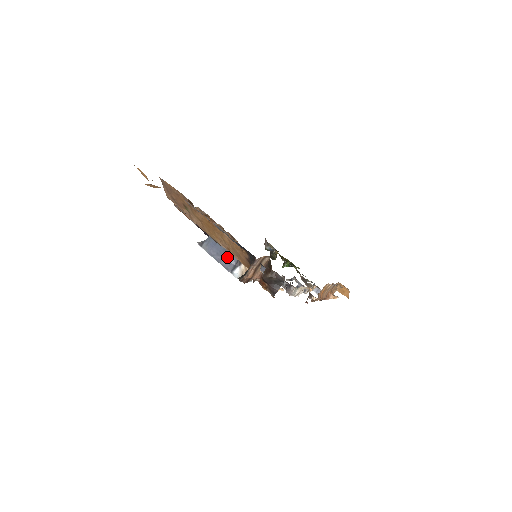
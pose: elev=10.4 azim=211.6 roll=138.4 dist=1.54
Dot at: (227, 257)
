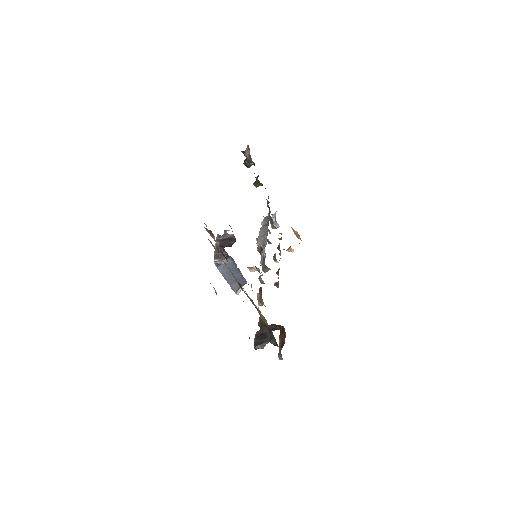
Dot at: (238, 281)
